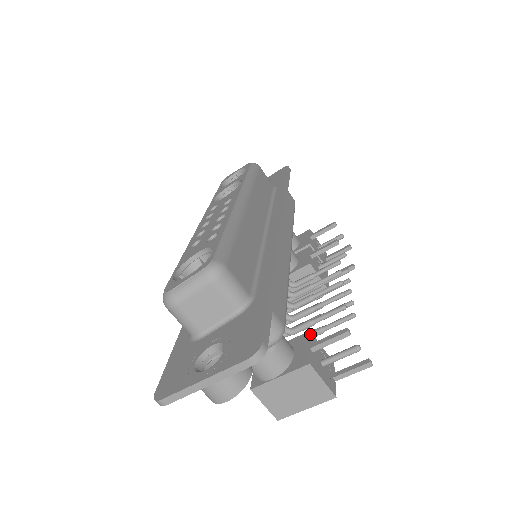
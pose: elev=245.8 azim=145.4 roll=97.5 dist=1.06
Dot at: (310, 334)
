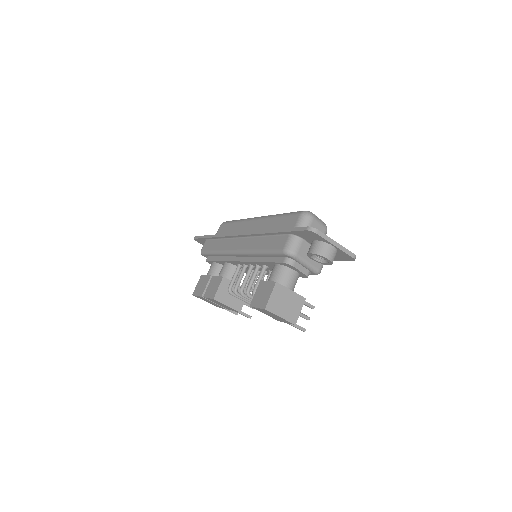
Dot at: occluded
